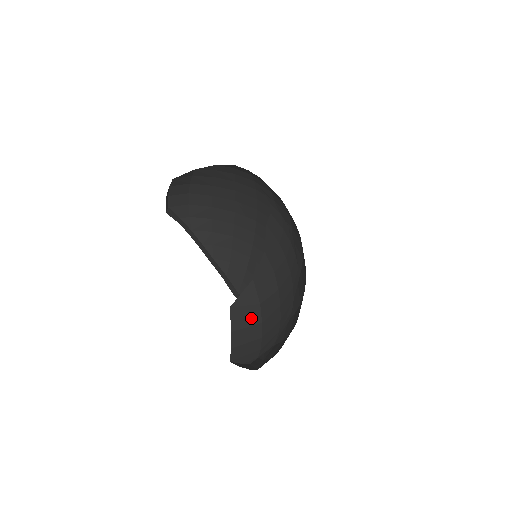
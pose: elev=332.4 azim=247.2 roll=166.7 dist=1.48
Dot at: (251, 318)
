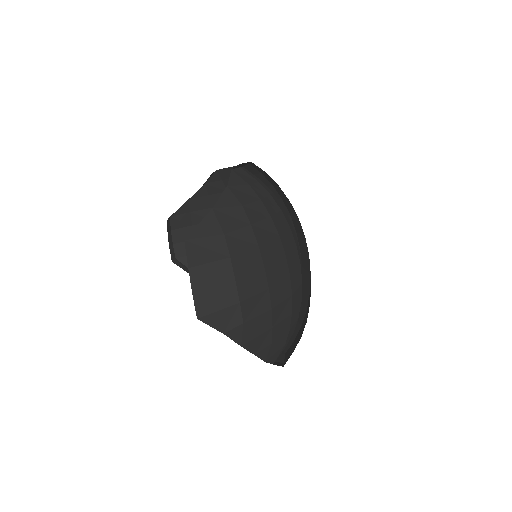
Dot at: (214, 252)
